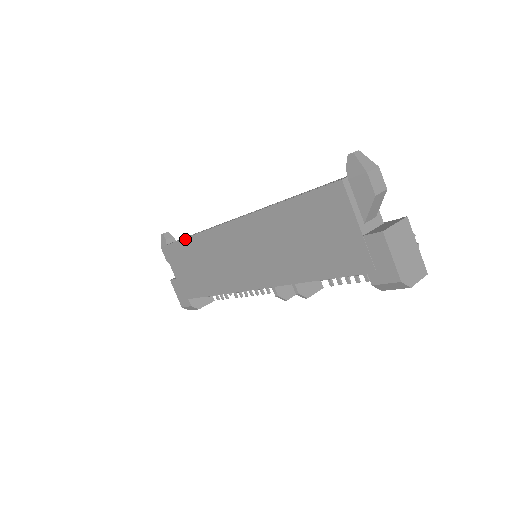
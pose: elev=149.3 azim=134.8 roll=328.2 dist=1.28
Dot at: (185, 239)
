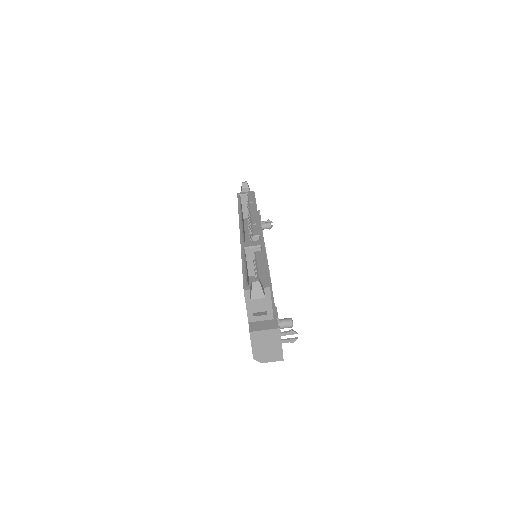
Dot at: (238, 207)
